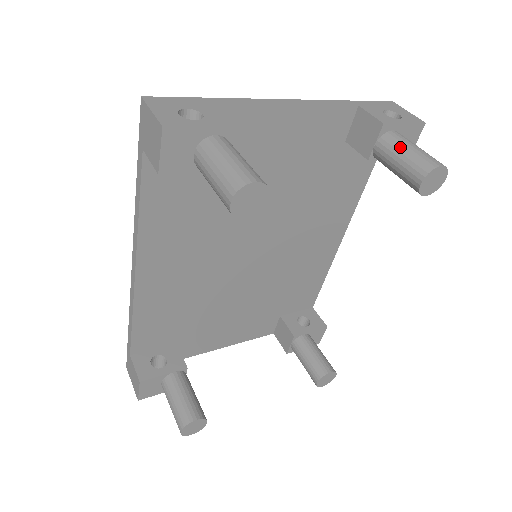
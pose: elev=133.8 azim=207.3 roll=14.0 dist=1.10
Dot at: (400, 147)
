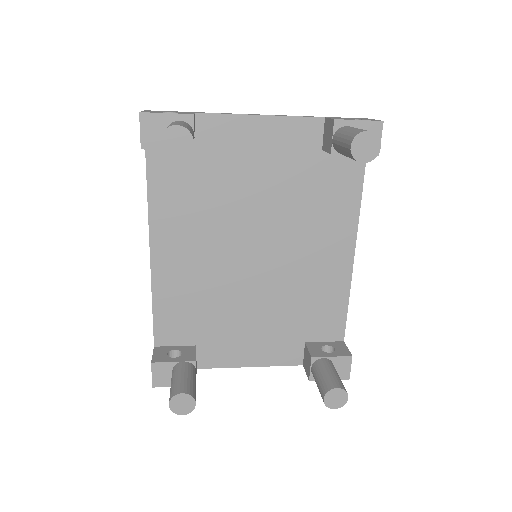
Dot at: (344, 131)
